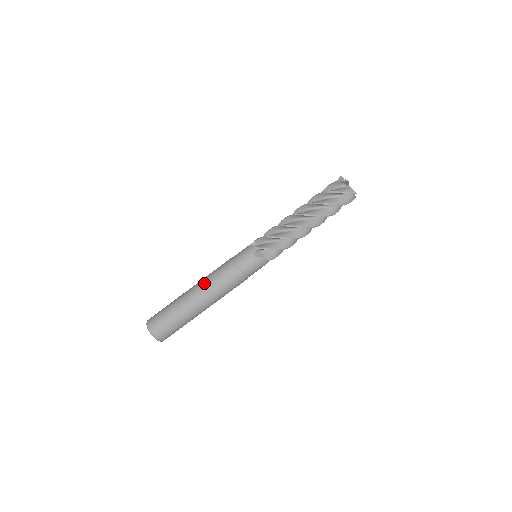
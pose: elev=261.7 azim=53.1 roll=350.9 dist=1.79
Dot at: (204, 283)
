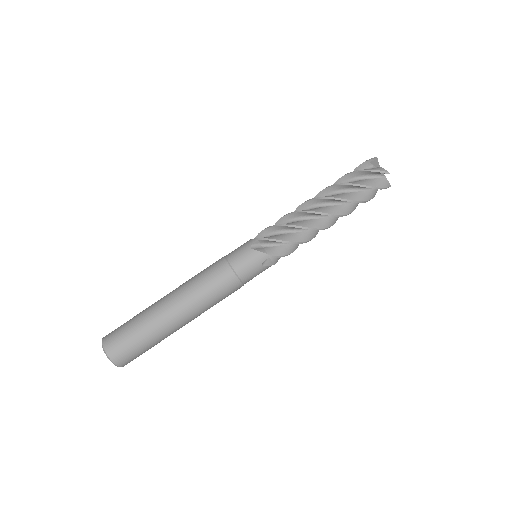
Dot at: (192, 300)
